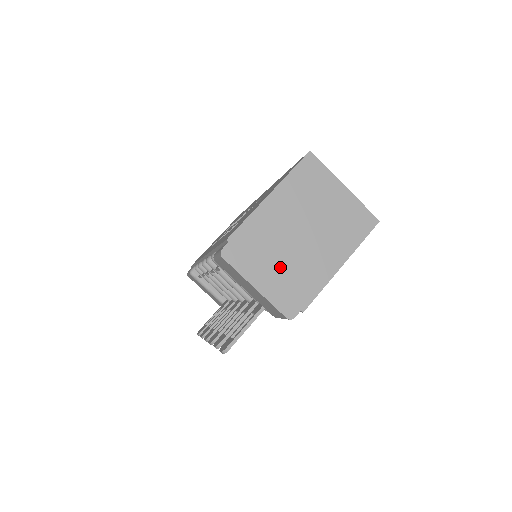
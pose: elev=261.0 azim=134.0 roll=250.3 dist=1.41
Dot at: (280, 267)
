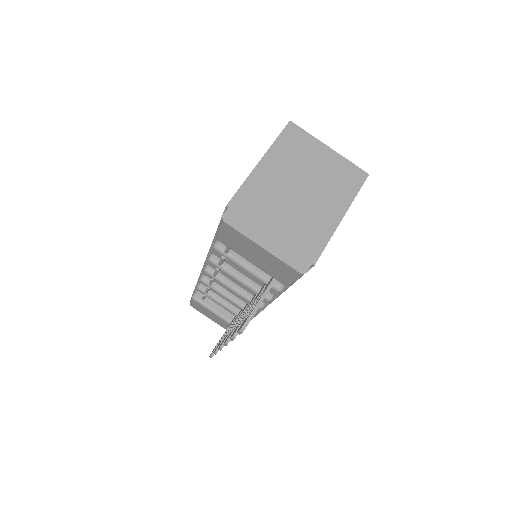
Dot at: (283, 225)
